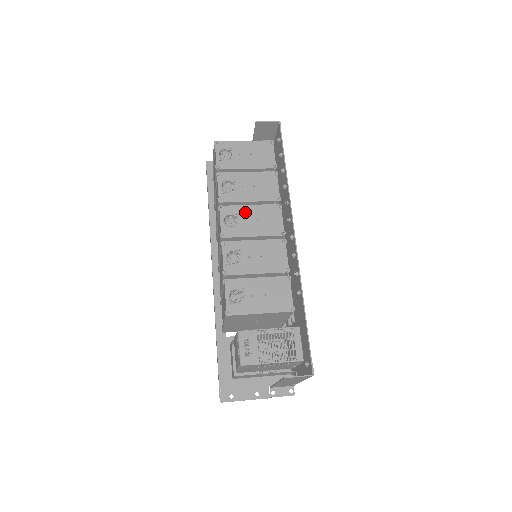
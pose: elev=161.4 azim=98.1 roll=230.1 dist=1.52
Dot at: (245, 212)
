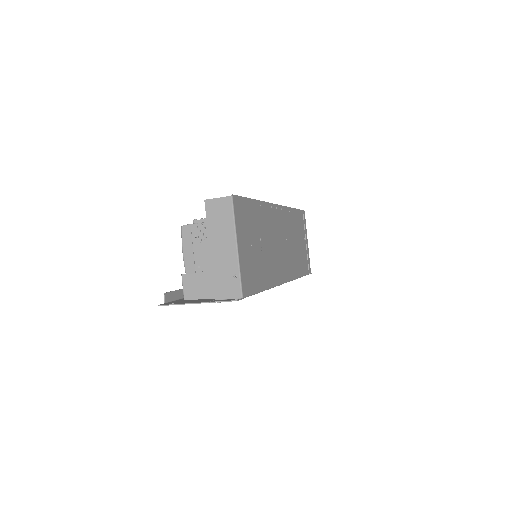
Dot at: occluded
